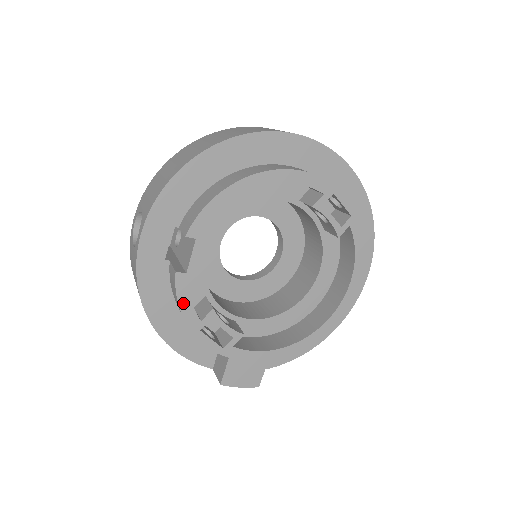
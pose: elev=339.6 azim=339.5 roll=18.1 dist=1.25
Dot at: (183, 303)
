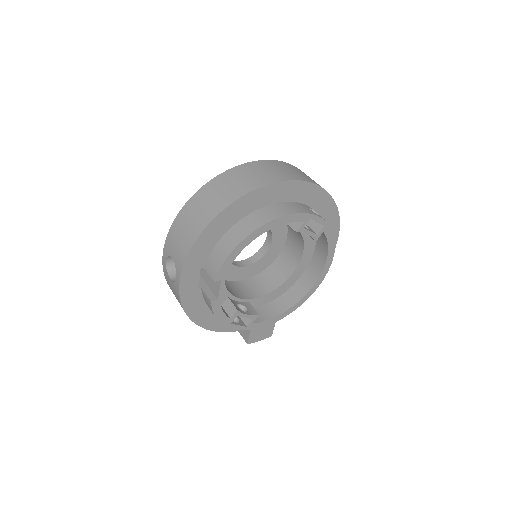
Dot at: (218, 315)
